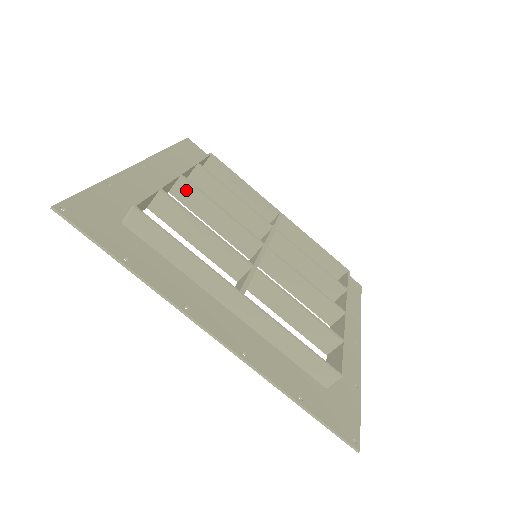
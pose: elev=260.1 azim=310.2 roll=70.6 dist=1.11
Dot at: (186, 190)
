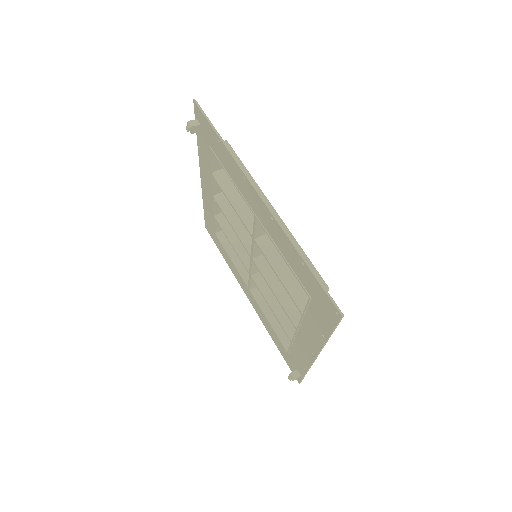
Dot at: (226, 199)
